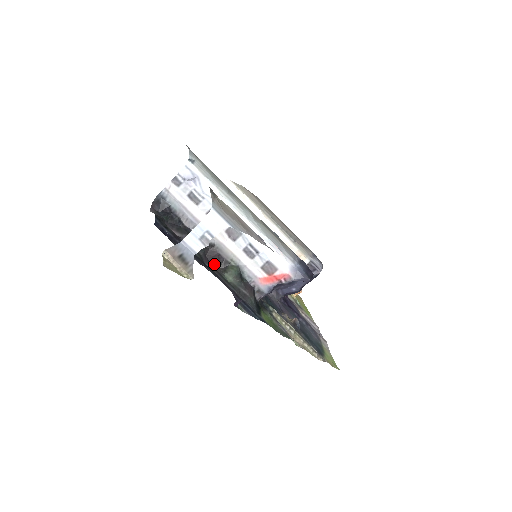
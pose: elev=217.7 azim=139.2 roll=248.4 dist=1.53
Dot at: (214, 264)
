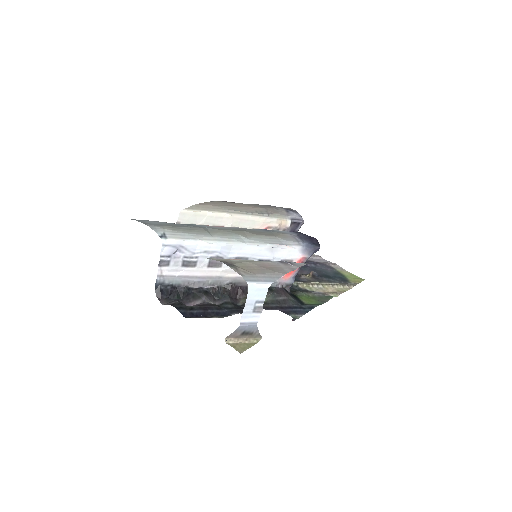
Dot at: (242, 298)
